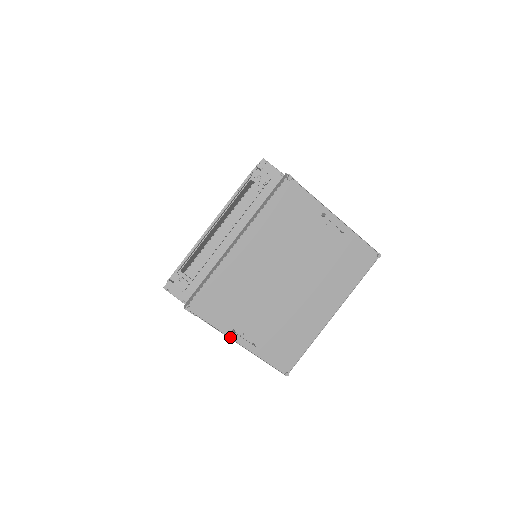
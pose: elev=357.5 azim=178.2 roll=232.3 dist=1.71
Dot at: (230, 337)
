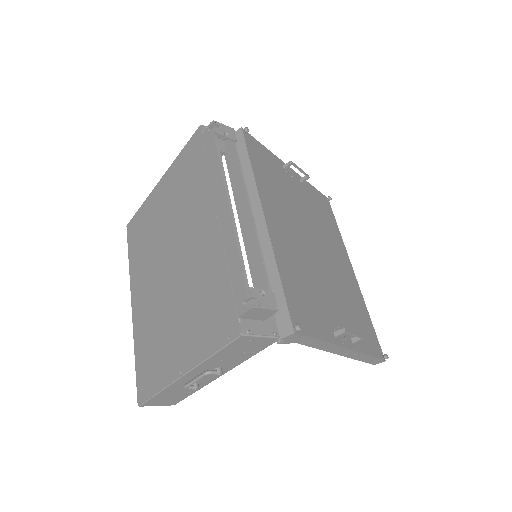
Dot at: (339, 345)
